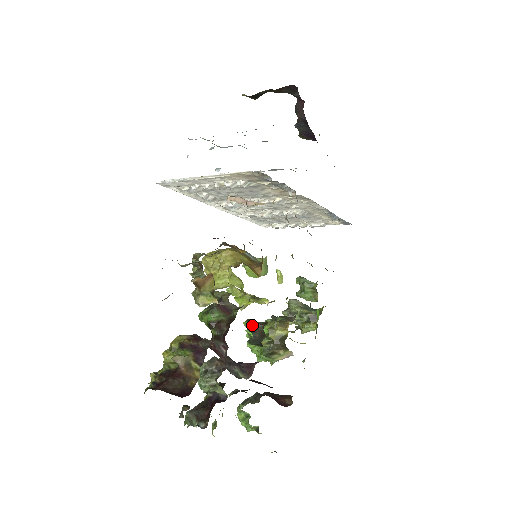
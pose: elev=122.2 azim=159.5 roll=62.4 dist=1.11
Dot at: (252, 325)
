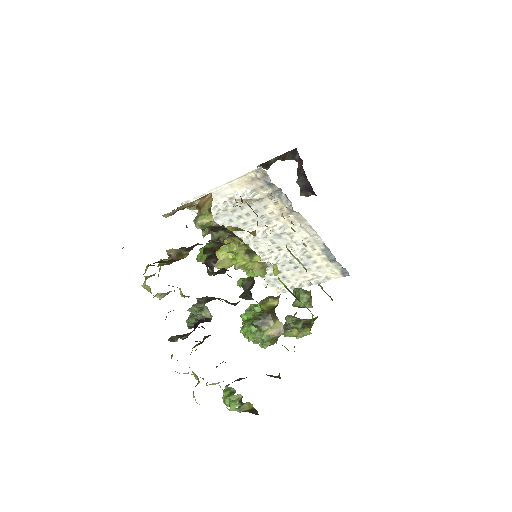
Dot at: (244, 279)
